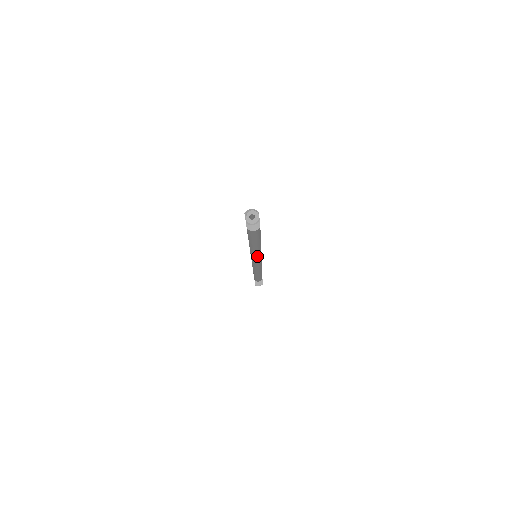
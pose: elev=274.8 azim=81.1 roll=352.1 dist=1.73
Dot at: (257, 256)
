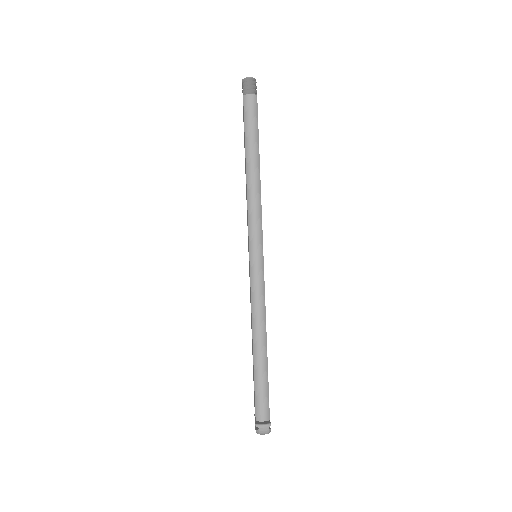
Dot at: (256, 218)
